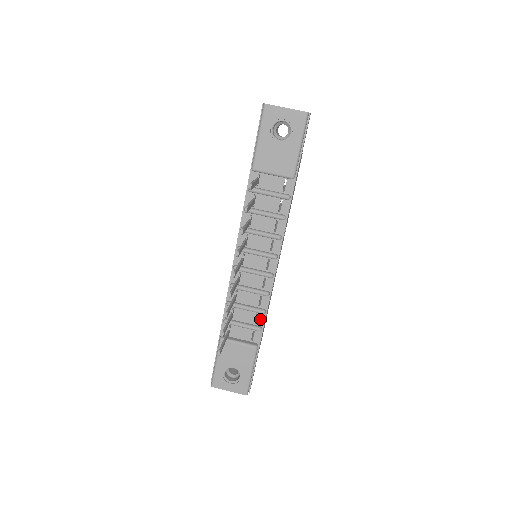
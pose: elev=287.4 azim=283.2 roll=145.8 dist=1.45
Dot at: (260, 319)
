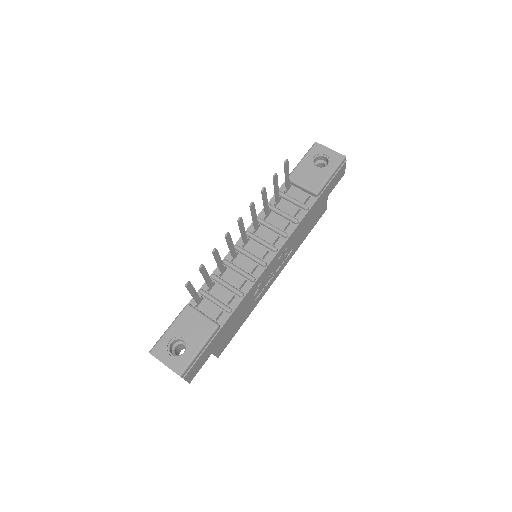
Dot at: (234, 302)
